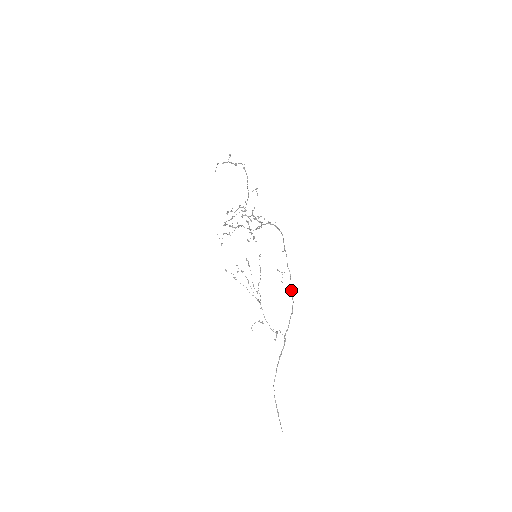
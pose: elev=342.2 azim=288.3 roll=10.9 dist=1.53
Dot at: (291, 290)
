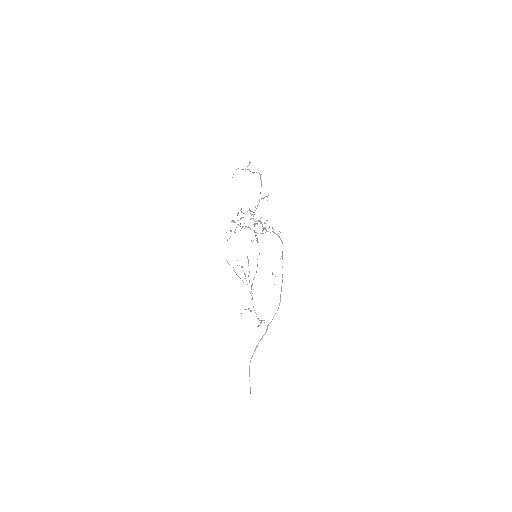
Dot at: occluded
